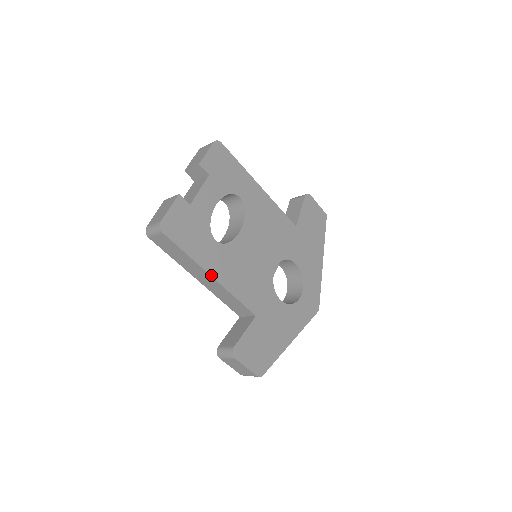
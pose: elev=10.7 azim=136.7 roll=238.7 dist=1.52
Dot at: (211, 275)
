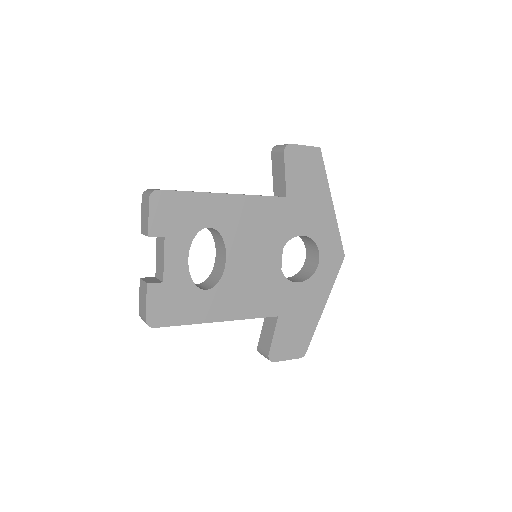
Dot at: (218, 321)
